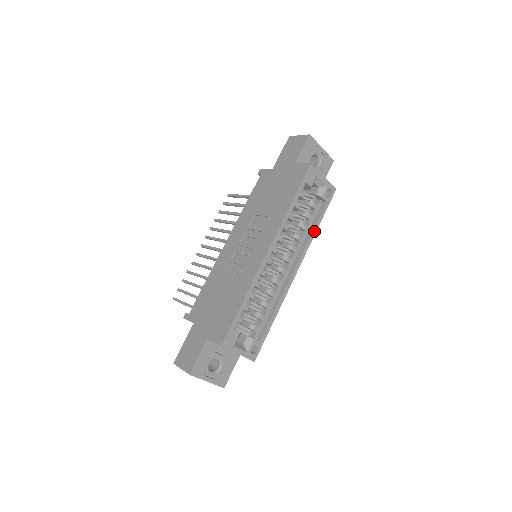
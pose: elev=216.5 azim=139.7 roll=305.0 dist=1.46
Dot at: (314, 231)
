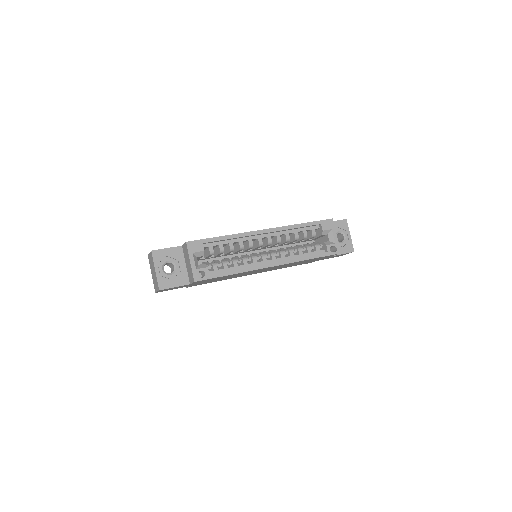
Dot at: (305, 258)
